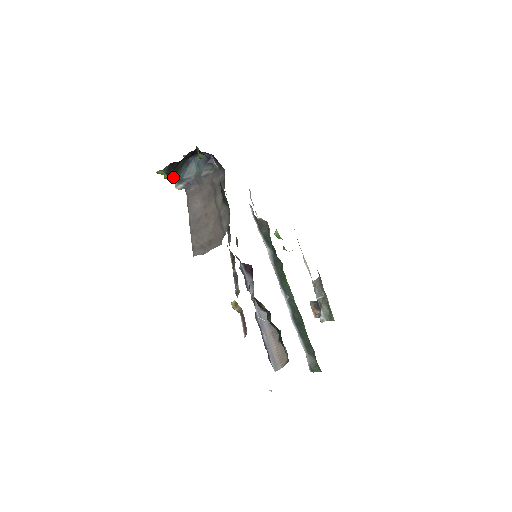
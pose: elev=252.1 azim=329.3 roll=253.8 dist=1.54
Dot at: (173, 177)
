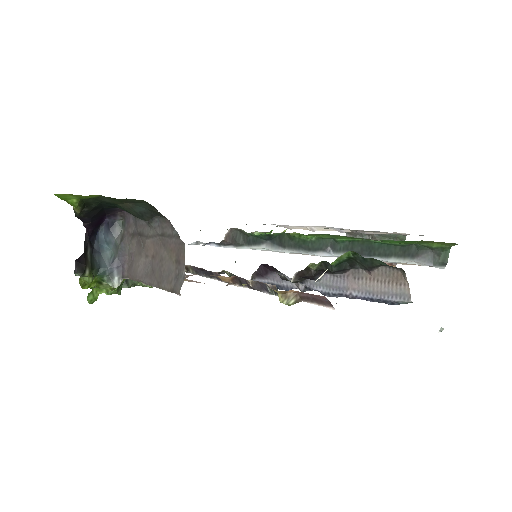
Dot at: (102, 283)
